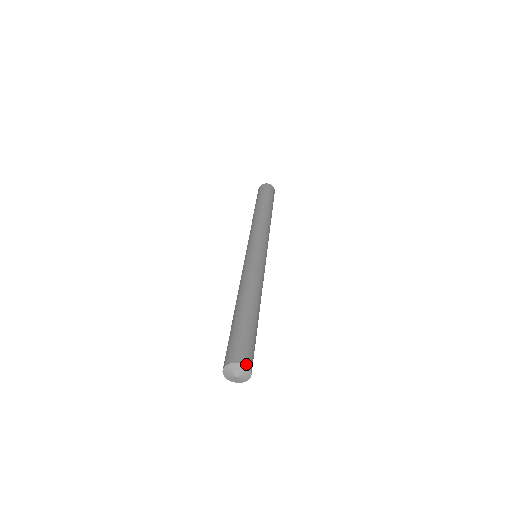
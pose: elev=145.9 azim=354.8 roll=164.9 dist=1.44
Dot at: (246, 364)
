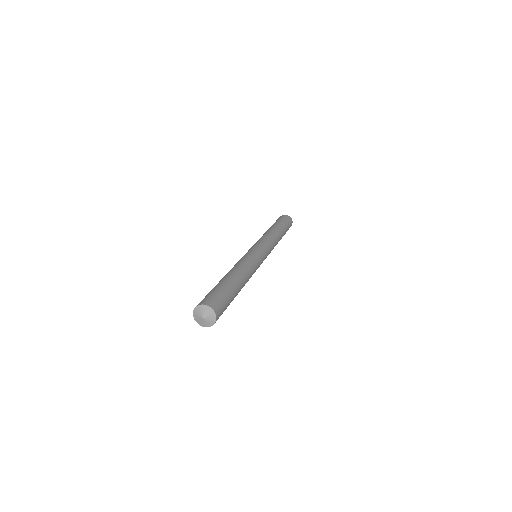
Dot at: (211, 306)
